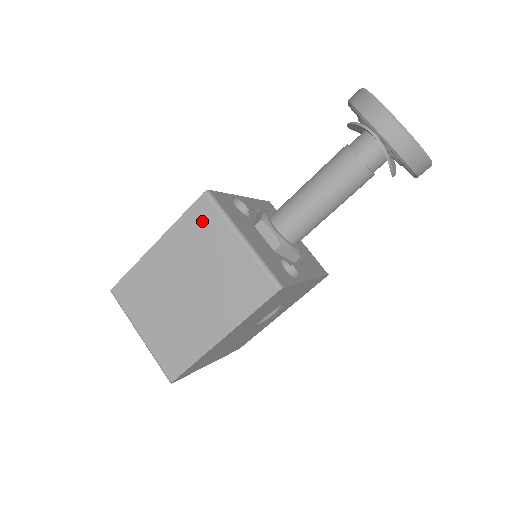
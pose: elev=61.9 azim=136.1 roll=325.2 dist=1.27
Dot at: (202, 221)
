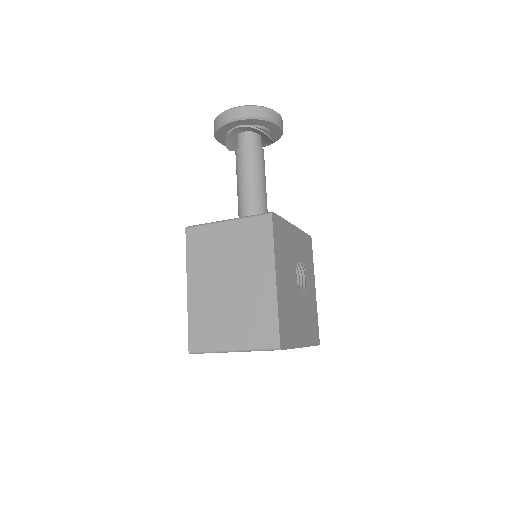
Dot at: (199, 242)
